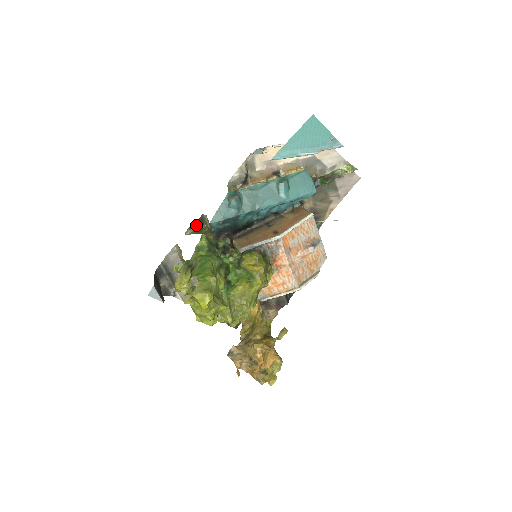
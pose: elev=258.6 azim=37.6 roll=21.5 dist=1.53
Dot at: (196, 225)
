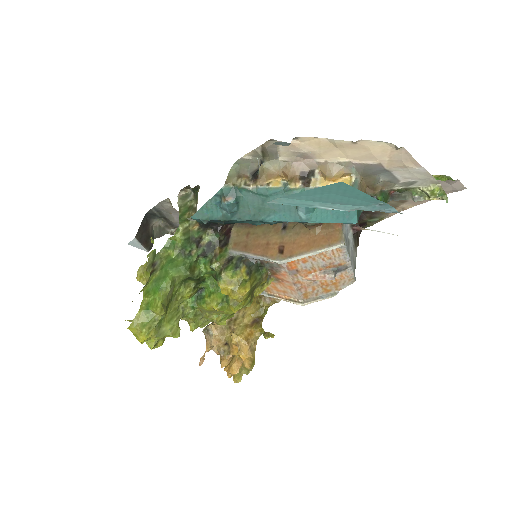
Dot at: (191, 190)
